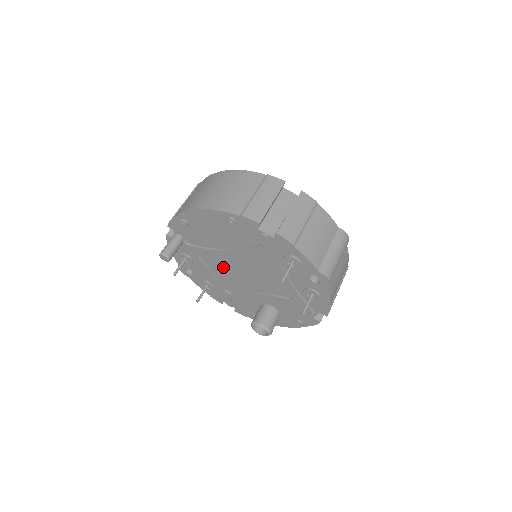
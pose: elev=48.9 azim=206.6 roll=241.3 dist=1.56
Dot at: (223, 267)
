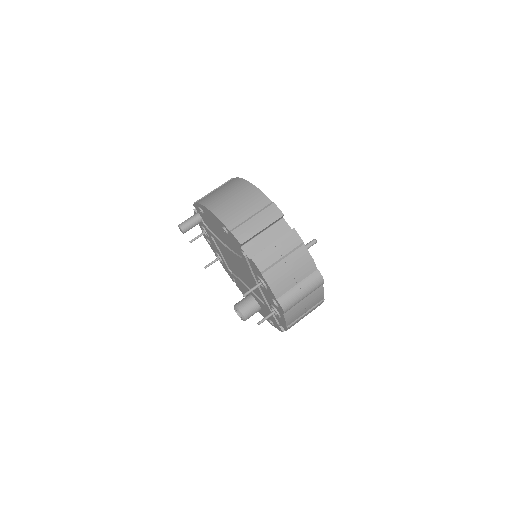
Dot at: (226, 254)
